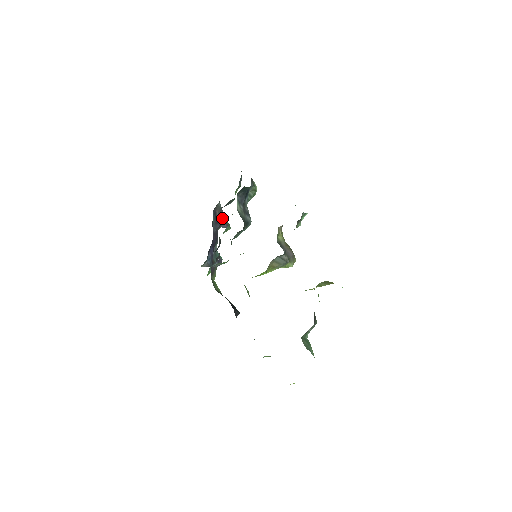
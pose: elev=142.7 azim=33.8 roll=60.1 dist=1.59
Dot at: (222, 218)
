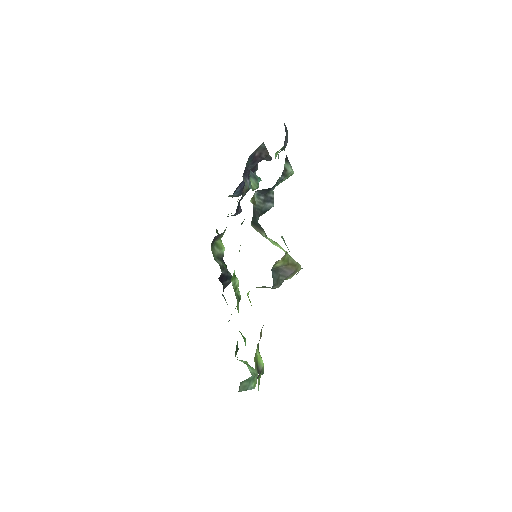
Dot at: (264, 155)
